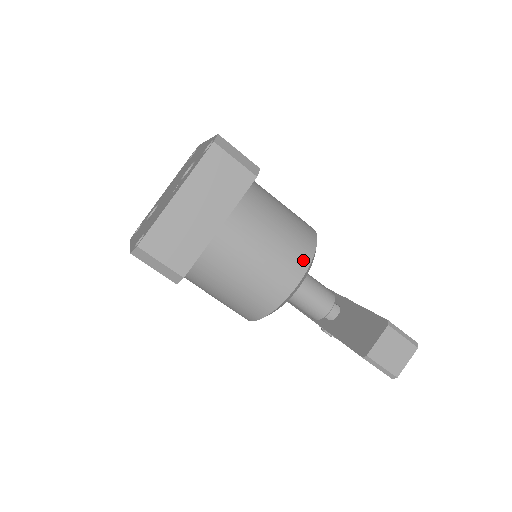
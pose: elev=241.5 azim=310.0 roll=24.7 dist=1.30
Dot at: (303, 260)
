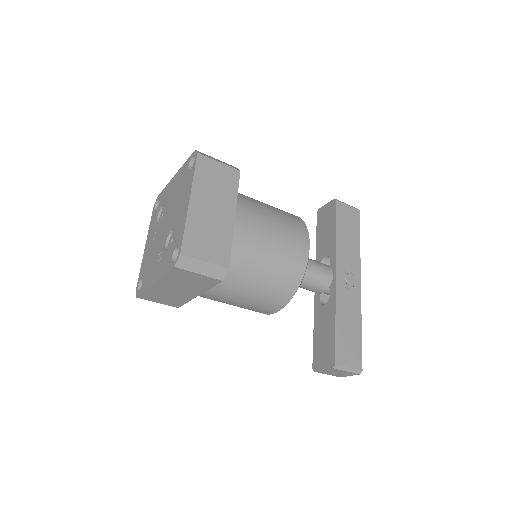
Dot at: (279, 303)
